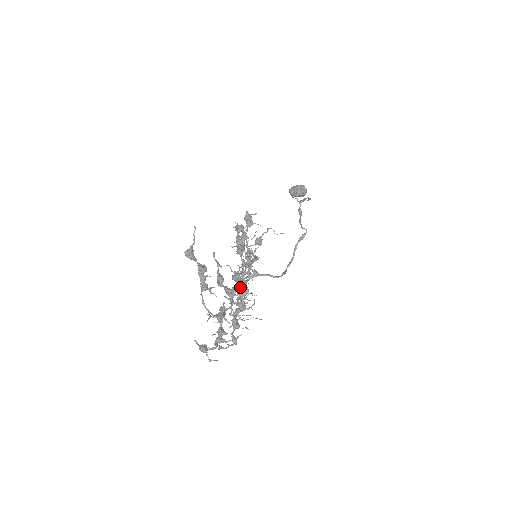
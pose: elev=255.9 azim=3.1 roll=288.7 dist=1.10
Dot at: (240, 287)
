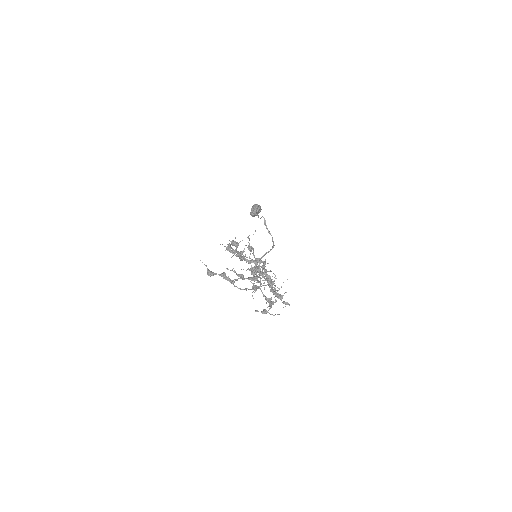
Dot at: (259, 274)
